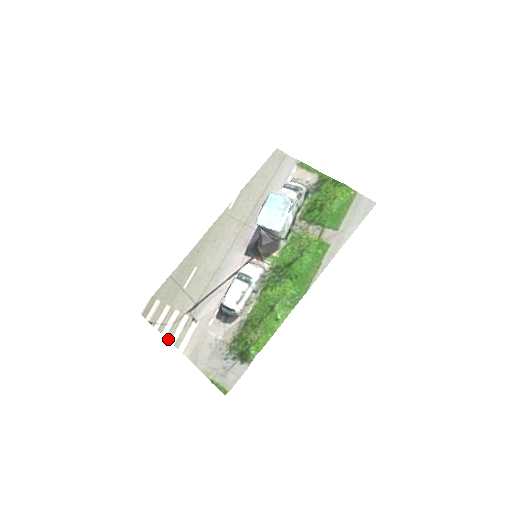
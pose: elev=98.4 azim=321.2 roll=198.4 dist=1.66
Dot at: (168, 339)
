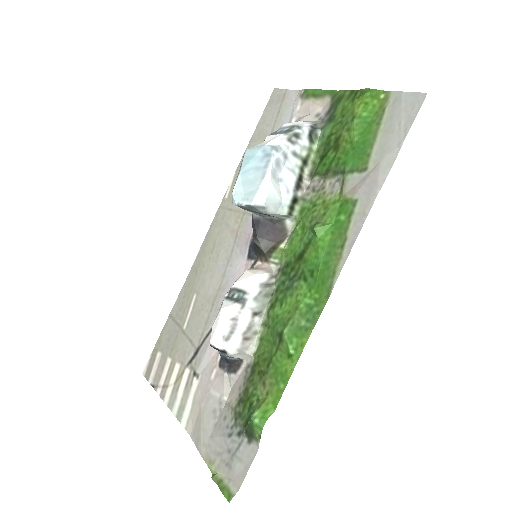
Dot at: (170, 408)
